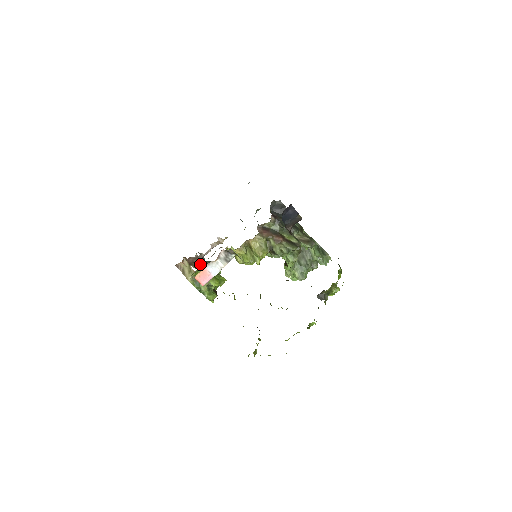
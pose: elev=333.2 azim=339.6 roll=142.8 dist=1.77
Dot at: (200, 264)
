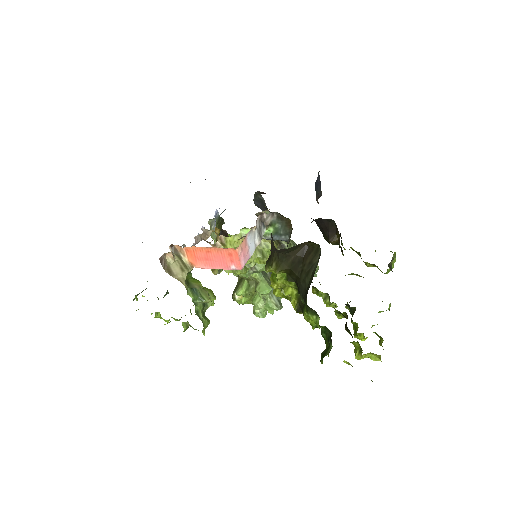
Dot at: occluded
